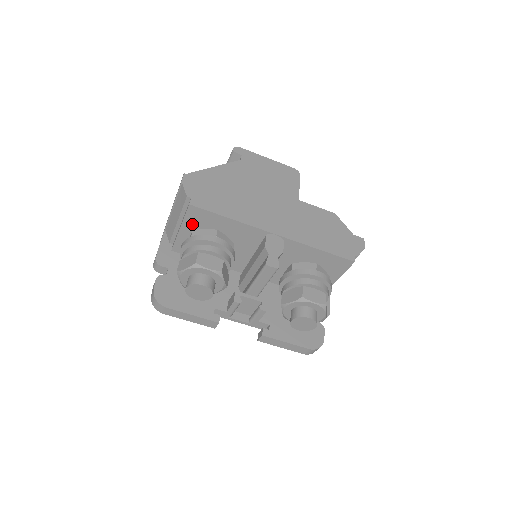
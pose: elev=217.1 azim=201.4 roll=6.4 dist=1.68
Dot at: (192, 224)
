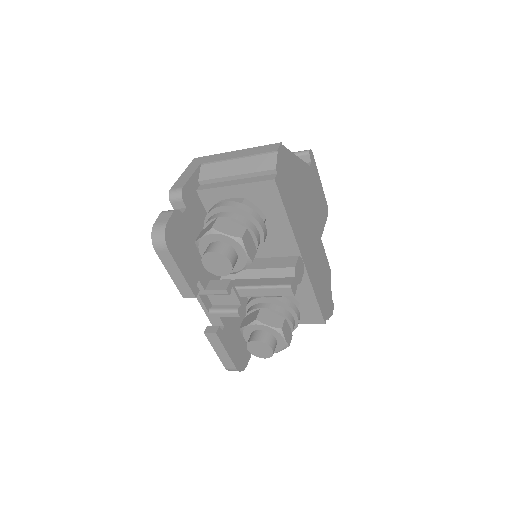
Dot at: (251, 192)
